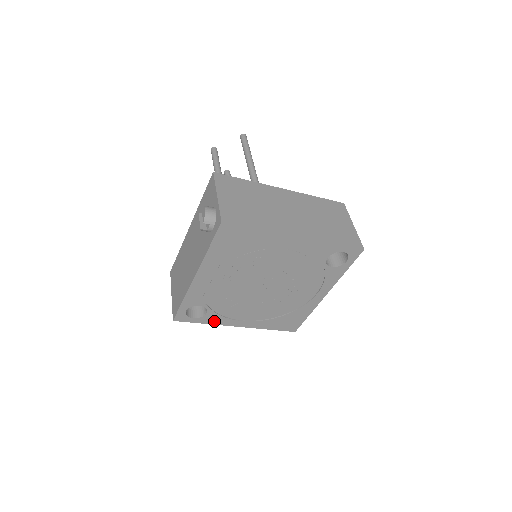
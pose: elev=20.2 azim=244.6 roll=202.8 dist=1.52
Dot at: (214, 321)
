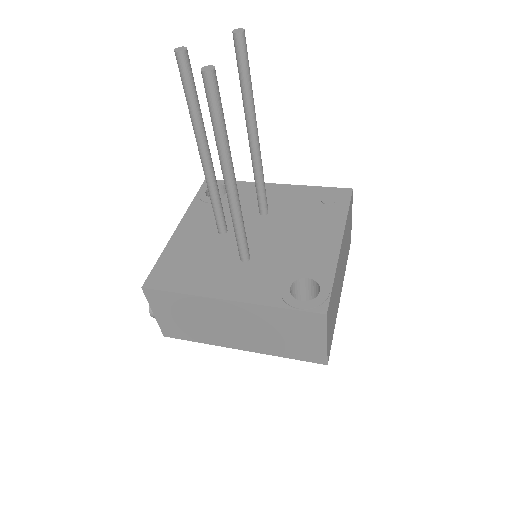
Dot at: occluded
